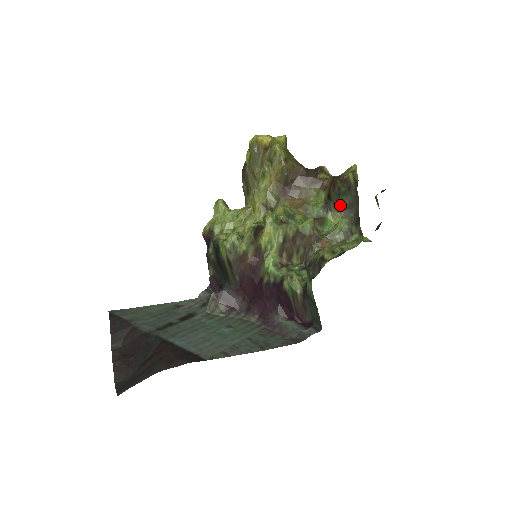
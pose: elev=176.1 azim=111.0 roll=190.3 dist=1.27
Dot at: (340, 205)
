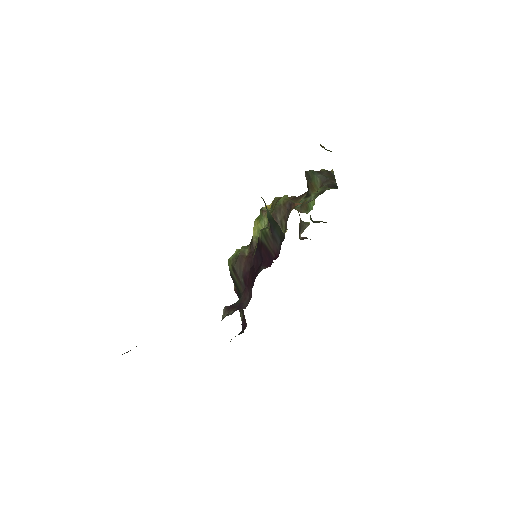
Dot at: (314, 185)
